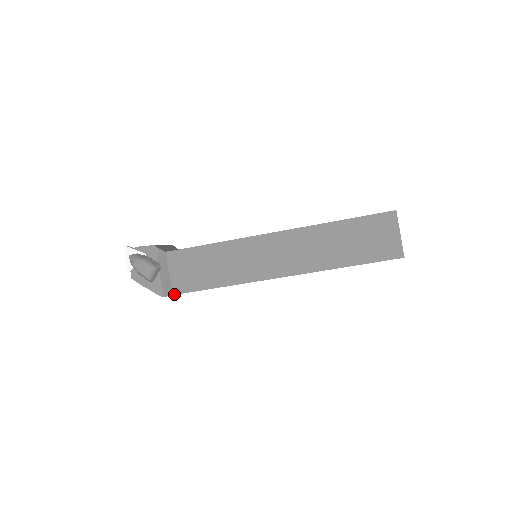
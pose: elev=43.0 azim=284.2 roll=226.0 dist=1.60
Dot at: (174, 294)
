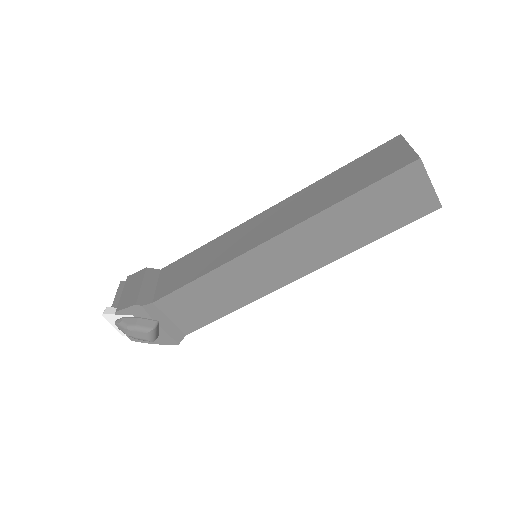
Dot at: (187, 334)
